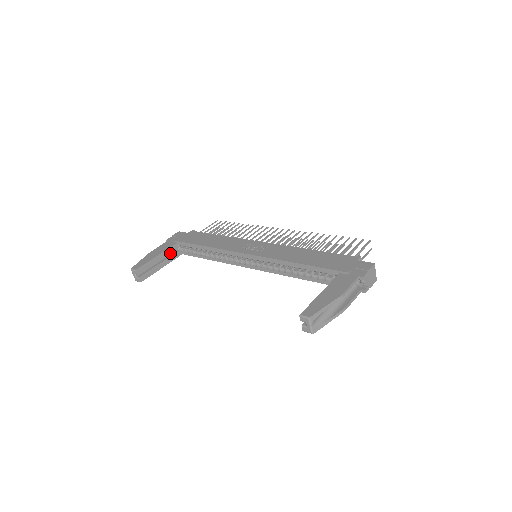
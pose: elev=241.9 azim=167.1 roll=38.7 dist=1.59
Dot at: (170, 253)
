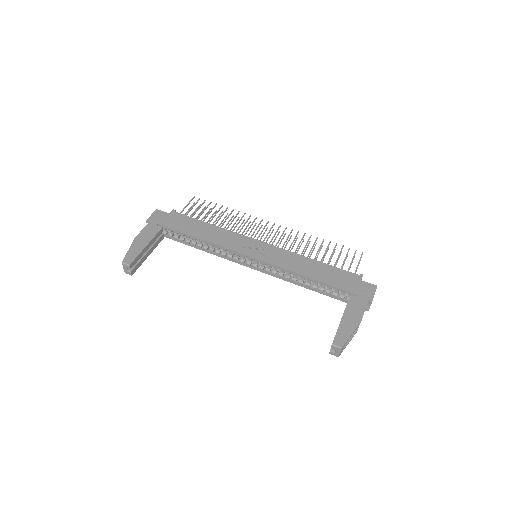
Dot at: occluded
